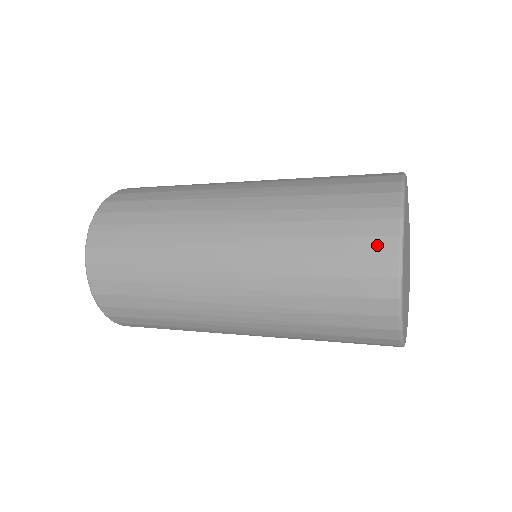
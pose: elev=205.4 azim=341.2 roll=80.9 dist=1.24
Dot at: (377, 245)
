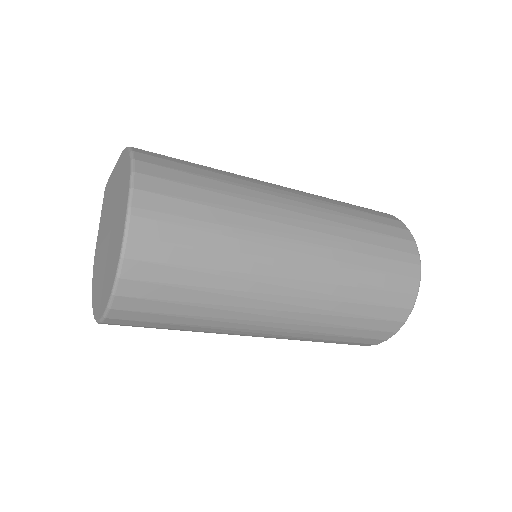
Dot at: (407, 283)
